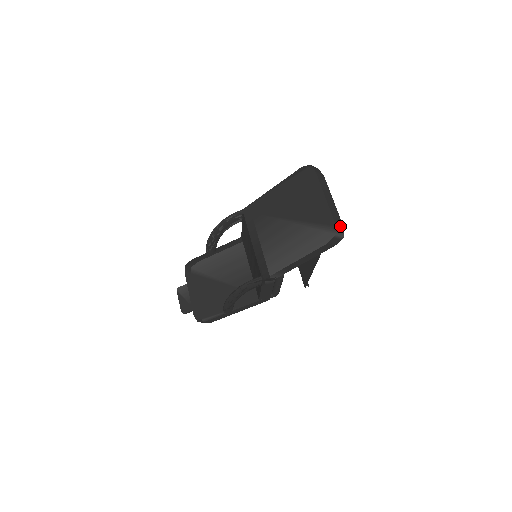
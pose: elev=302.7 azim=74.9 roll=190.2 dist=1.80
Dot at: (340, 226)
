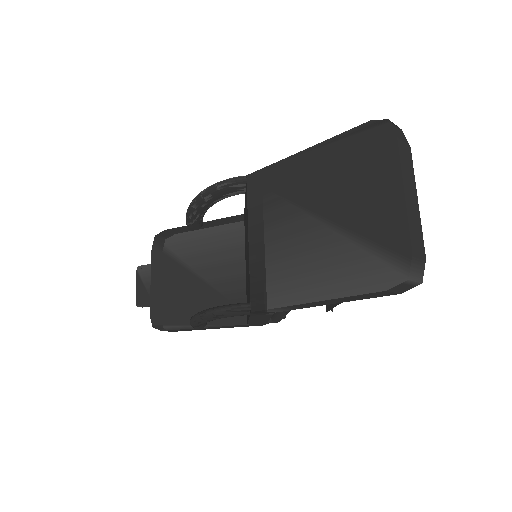
Dot at: (420, 260)
